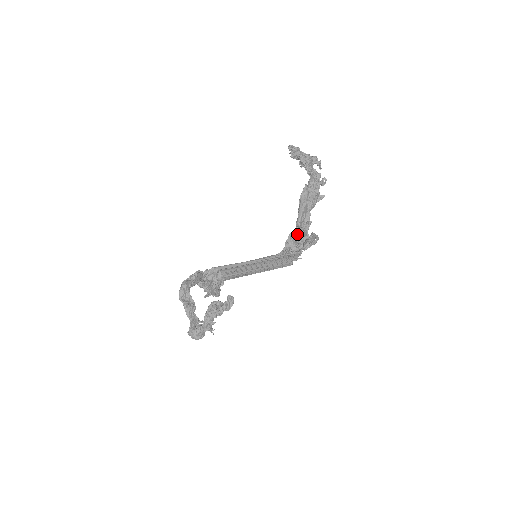
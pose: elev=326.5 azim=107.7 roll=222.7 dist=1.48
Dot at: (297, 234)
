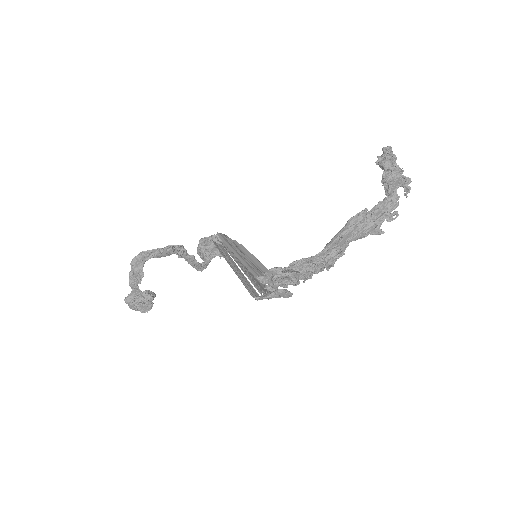
Dot at: (281, 273)
